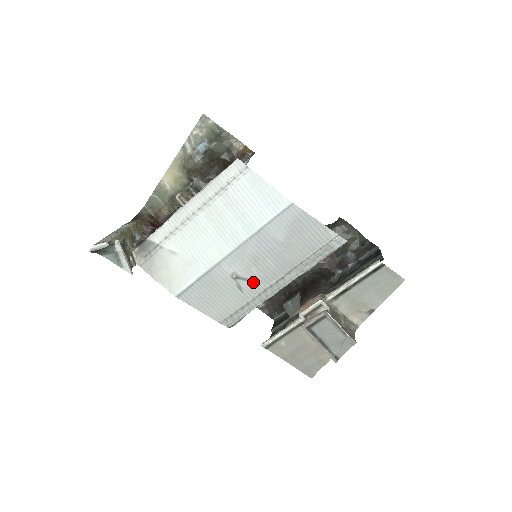
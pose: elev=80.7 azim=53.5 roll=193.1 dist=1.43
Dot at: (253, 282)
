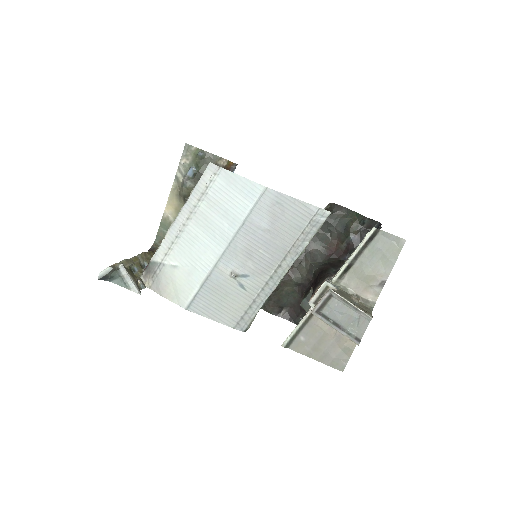
Dot at: (253, 277)
